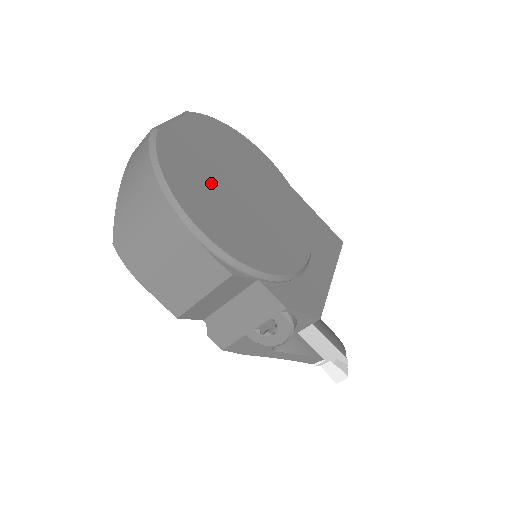
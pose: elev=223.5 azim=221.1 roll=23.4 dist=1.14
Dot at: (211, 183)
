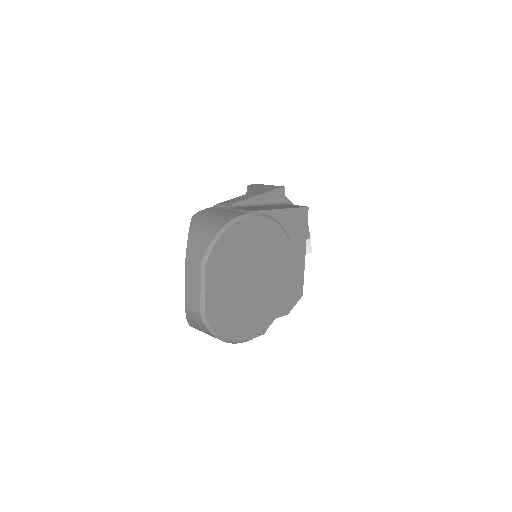
Dot at: (239, 304)
